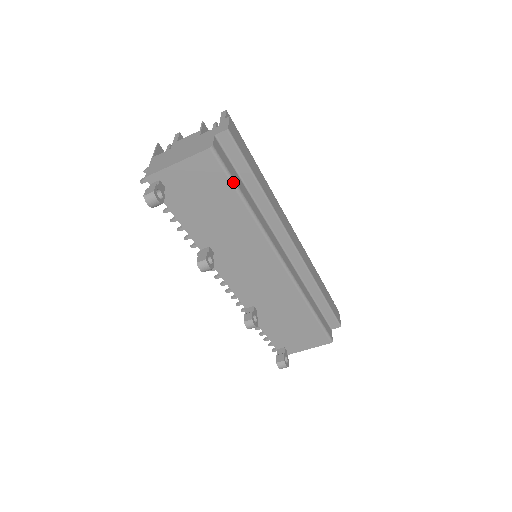
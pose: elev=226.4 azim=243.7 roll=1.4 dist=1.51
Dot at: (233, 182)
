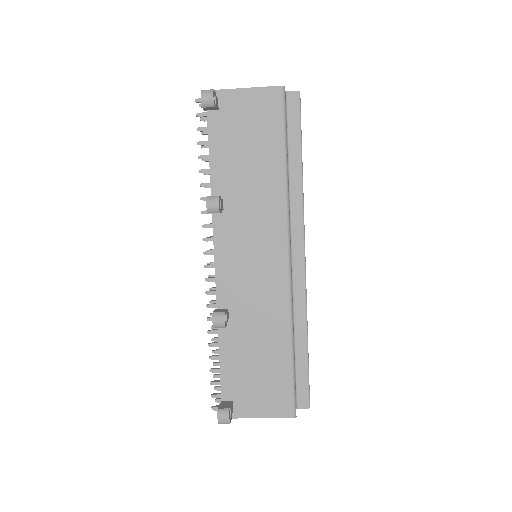
Dot at: (285, 132)
